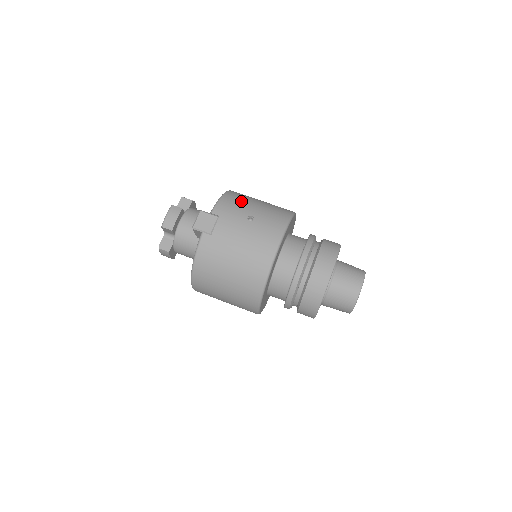
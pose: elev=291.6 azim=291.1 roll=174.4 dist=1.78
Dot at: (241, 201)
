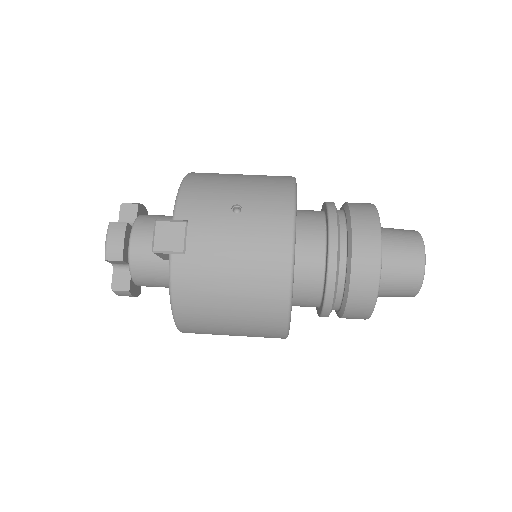
Dot at: (212, 186)
